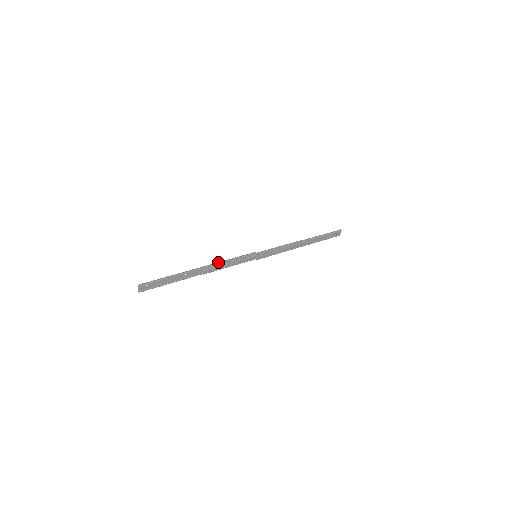
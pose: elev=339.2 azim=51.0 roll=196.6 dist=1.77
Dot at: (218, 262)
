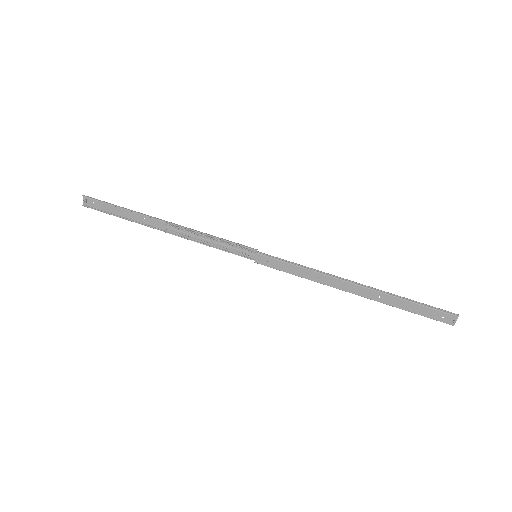
Dot at: occluded
